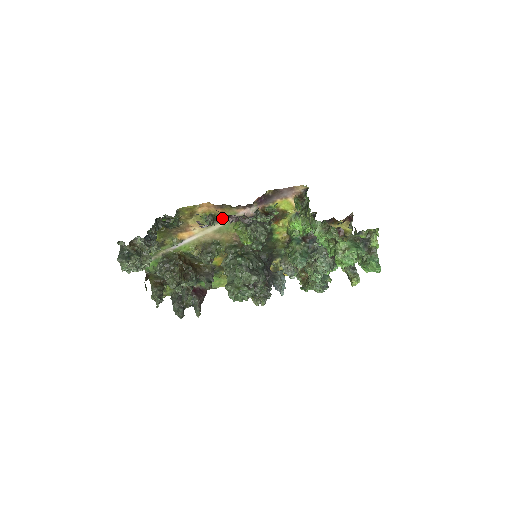
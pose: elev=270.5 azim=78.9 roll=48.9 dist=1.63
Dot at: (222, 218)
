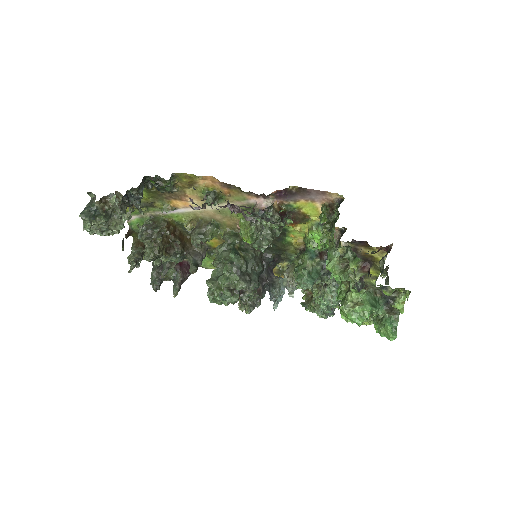
Dot at: (227, 199)
